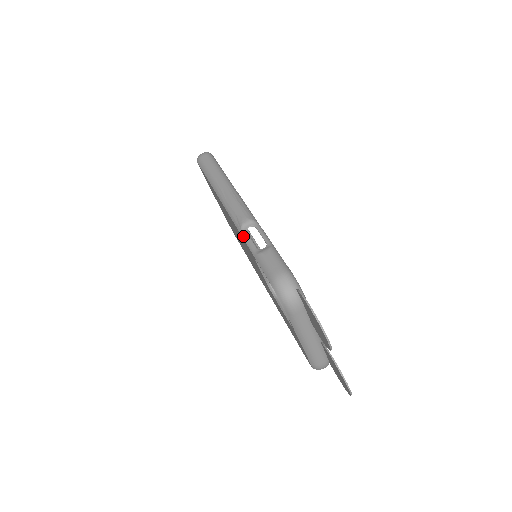
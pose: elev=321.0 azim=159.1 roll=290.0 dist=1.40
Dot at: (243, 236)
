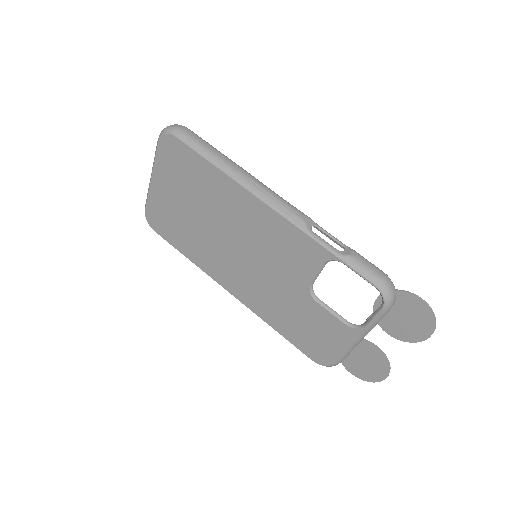
Dot at: (313, 236)
